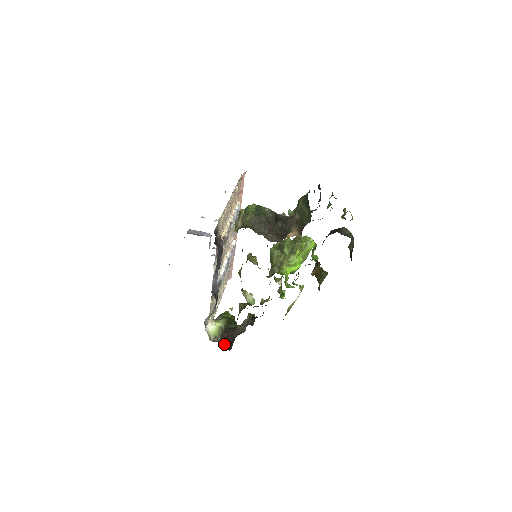
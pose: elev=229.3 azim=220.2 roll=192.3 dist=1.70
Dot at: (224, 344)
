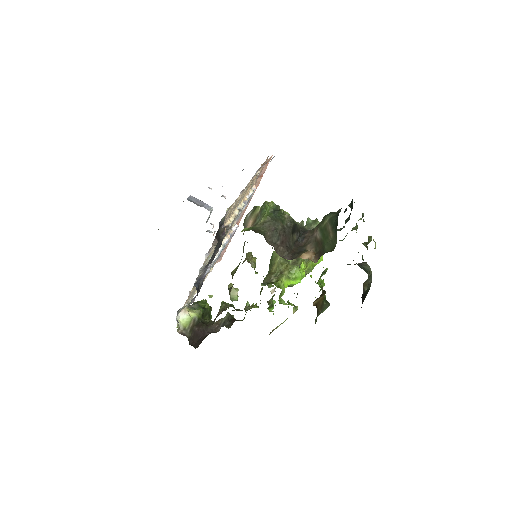
Dot at: (192, 339)
